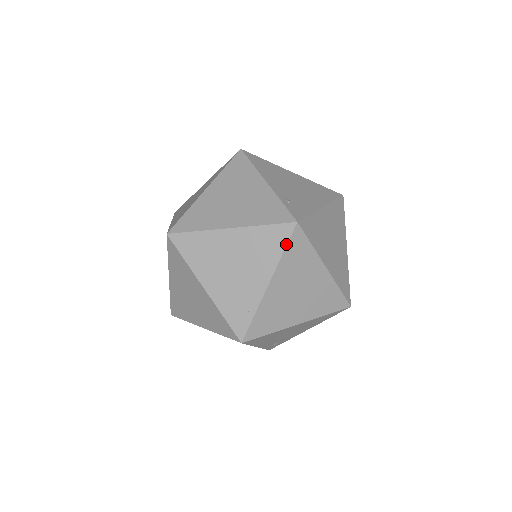
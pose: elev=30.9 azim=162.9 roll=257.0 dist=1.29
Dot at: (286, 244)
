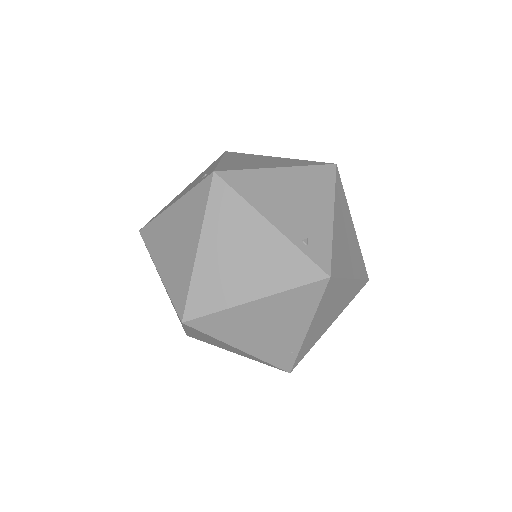
Dot at: (321, 297)
